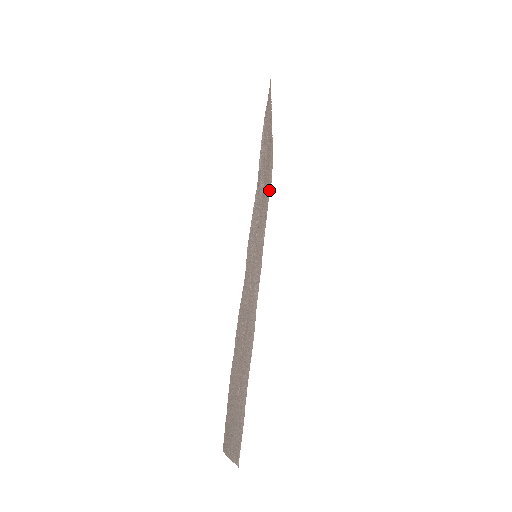
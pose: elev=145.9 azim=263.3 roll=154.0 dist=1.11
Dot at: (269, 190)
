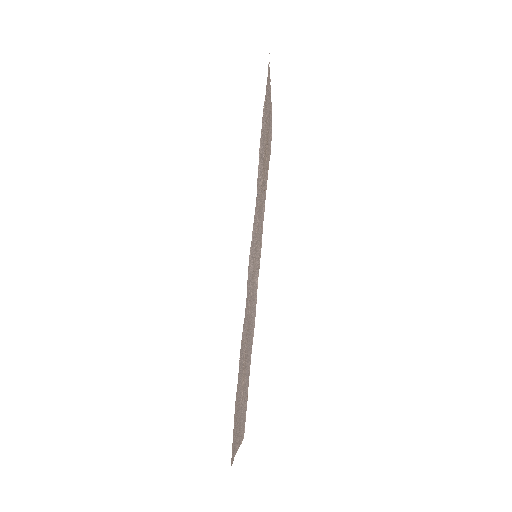
Dot at: (268, 162)
